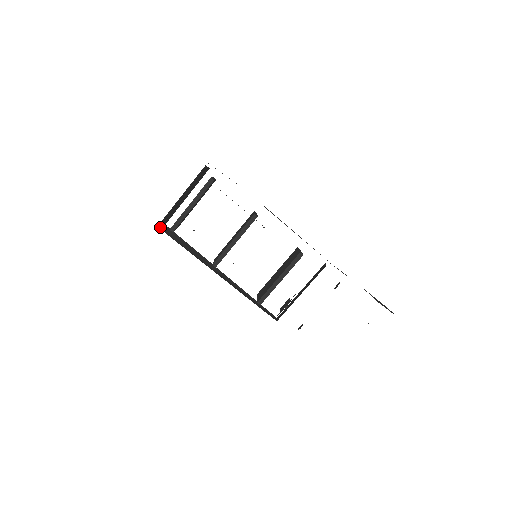
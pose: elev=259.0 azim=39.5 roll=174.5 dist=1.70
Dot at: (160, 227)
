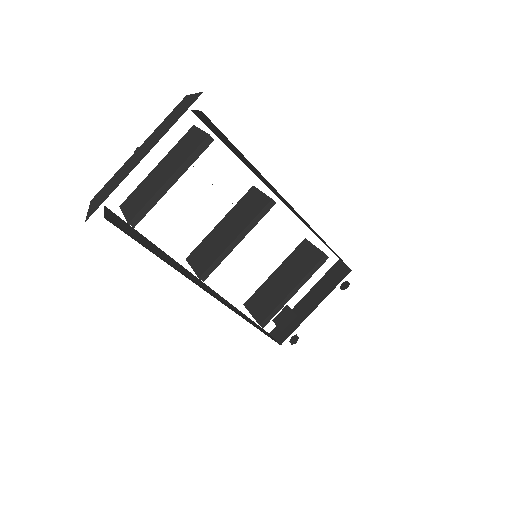
Dot at: (106, 216)
